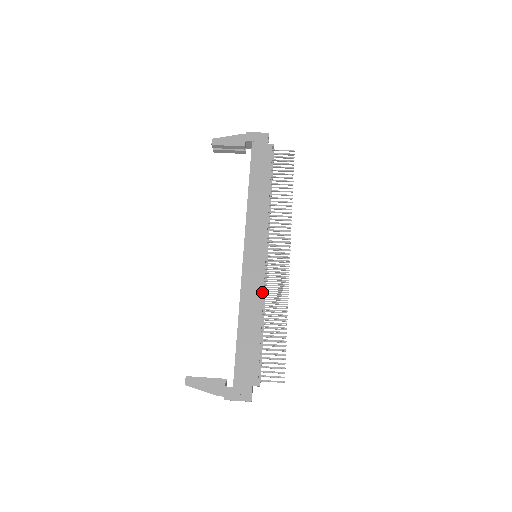
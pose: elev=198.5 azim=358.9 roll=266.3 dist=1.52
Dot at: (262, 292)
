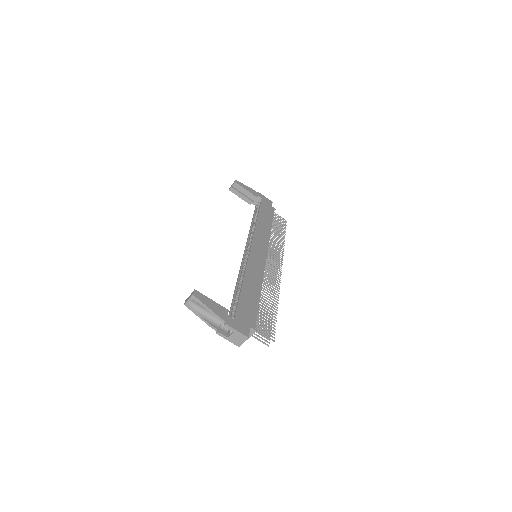
Dot at: (263, 275)
